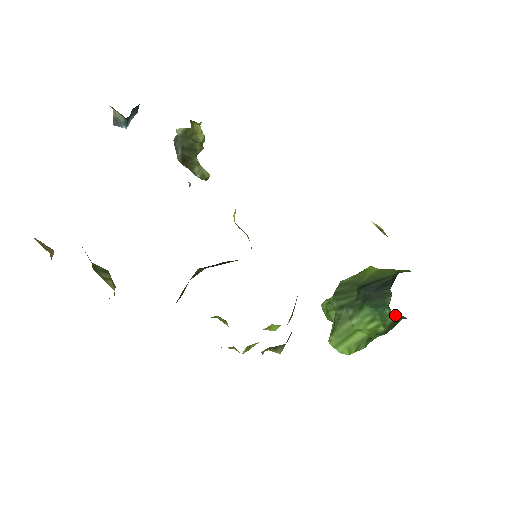
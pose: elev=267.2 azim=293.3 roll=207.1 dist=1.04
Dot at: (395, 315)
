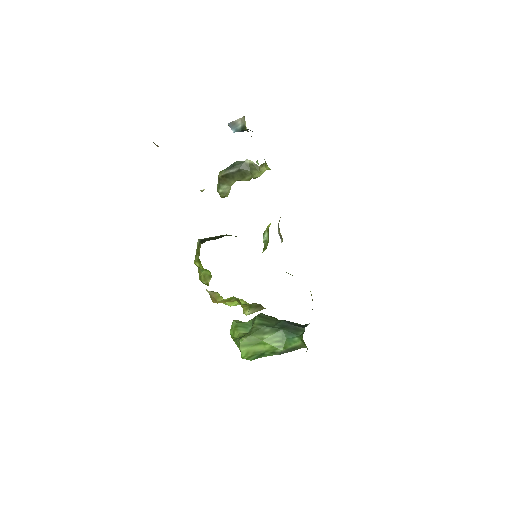
Dot at: (300, 343)
